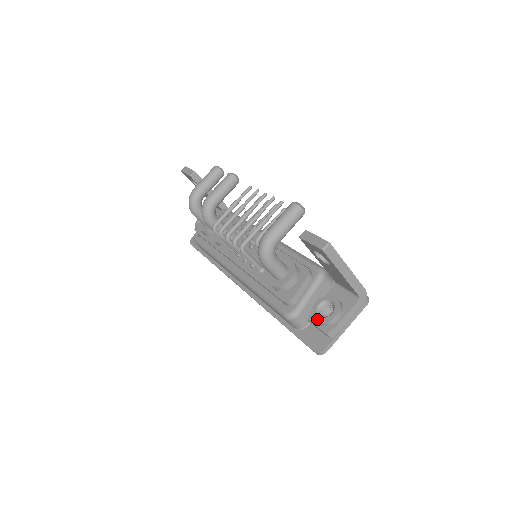
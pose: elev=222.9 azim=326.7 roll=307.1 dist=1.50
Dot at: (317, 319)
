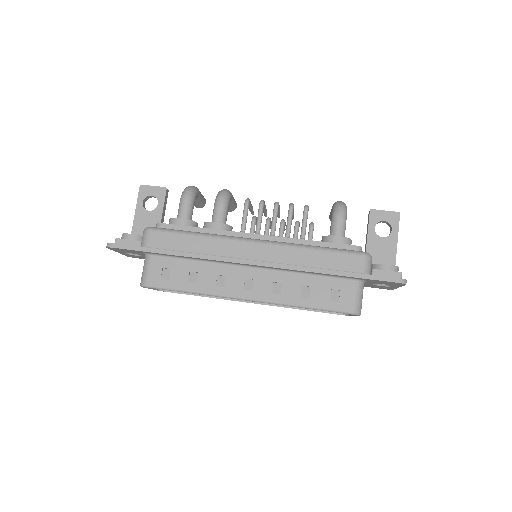
Dot at: (388, 264)
